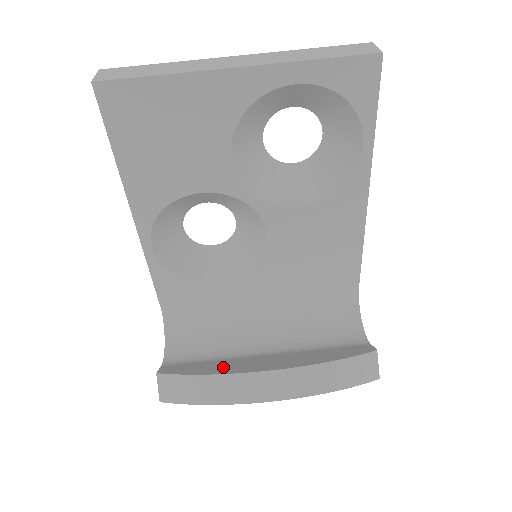
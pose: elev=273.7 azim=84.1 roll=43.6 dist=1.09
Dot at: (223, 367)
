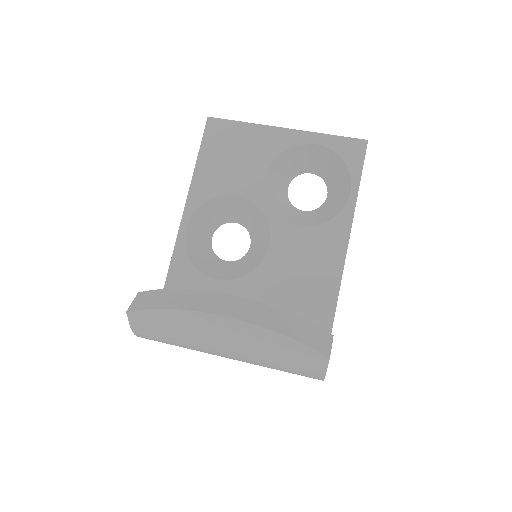
Dot at: occluded
